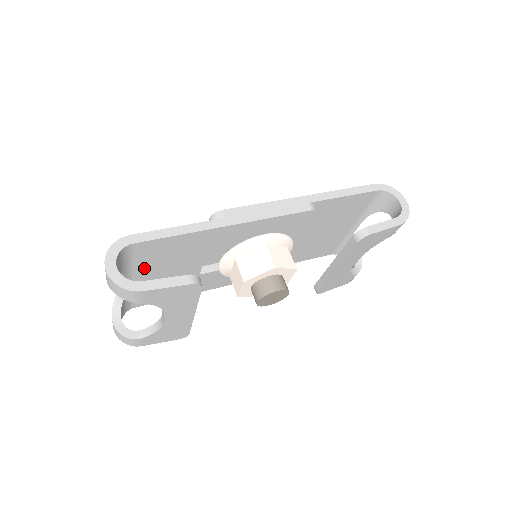
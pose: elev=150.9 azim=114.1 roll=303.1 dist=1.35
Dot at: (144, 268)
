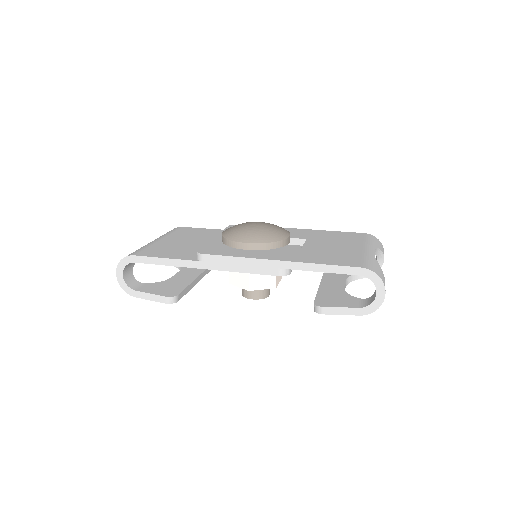
Dot at: occluded
